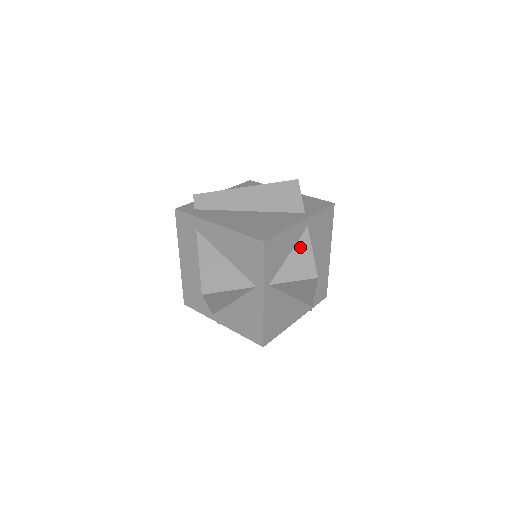
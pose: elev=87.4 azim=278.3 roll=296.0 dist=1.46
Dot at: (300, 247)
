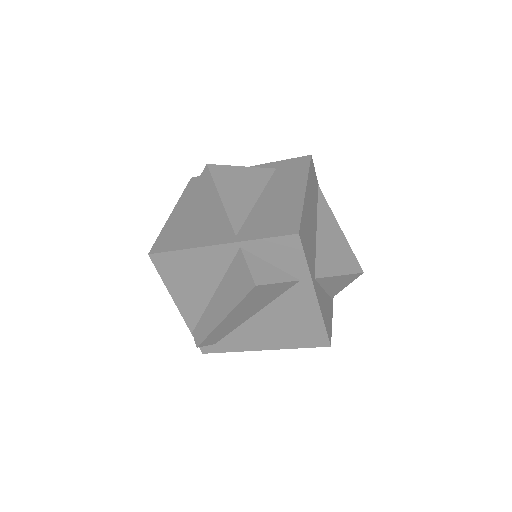
Dot at: (327, 284)
